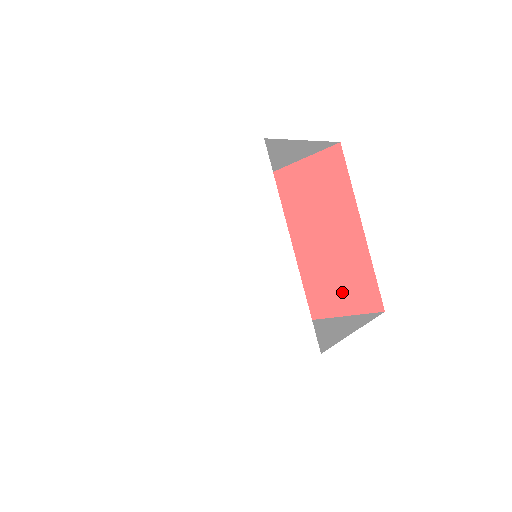
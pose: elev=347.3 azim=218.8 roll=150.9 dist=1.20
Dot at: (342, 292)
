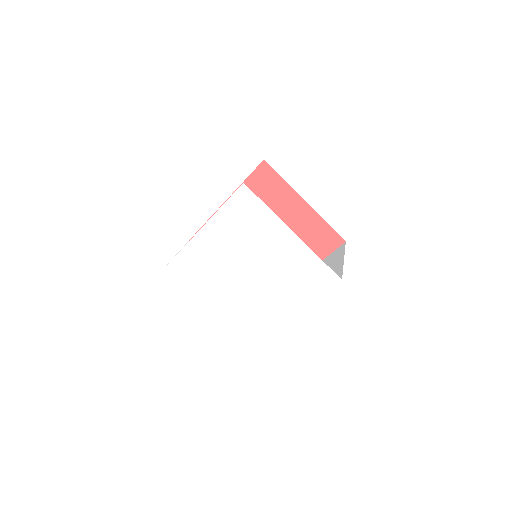
Dot at: (314, 247)
